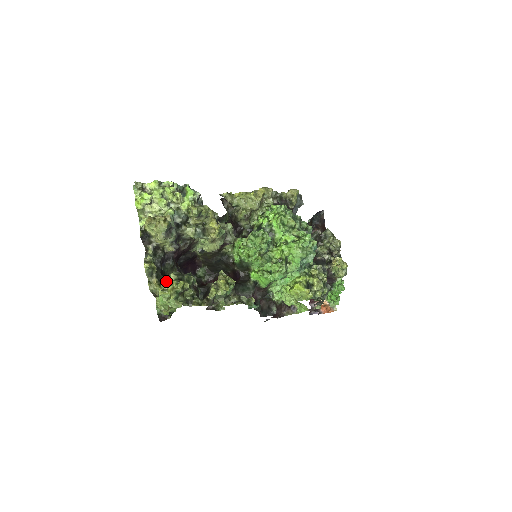
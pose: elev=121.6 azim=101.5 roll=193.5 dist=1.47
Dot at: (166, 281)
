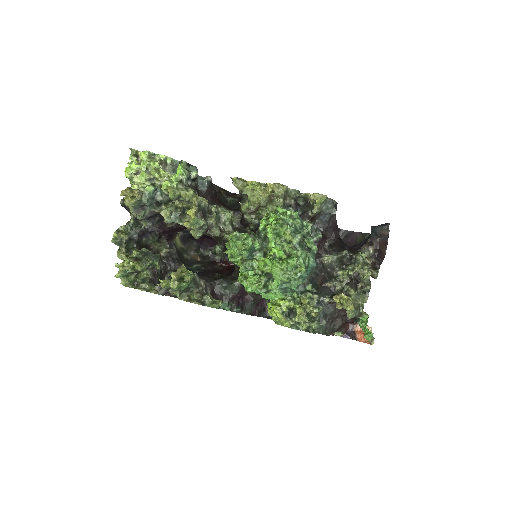
Dot at: occluded
